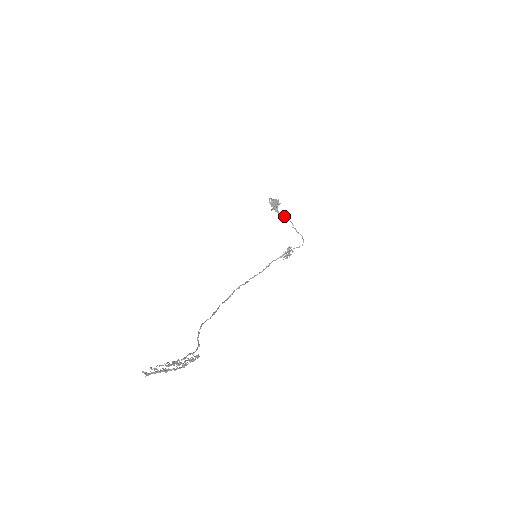
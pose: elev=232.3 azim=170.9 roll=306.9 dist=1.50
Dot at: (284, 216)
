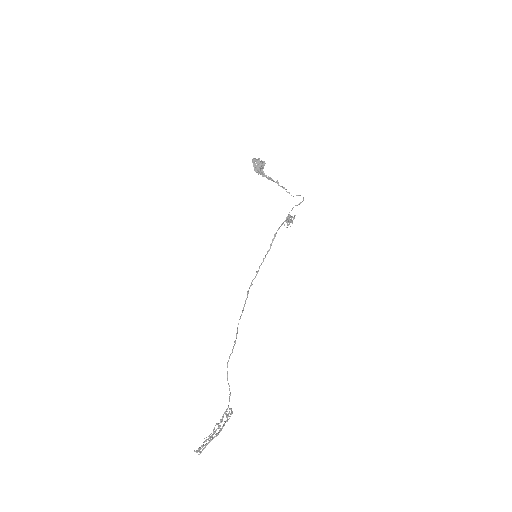
Dot at: (273, 181)
